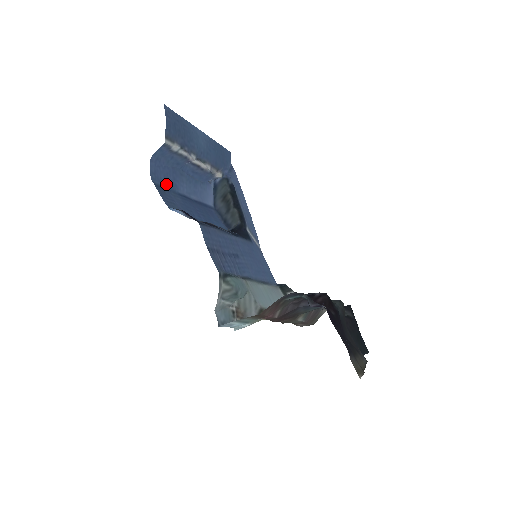
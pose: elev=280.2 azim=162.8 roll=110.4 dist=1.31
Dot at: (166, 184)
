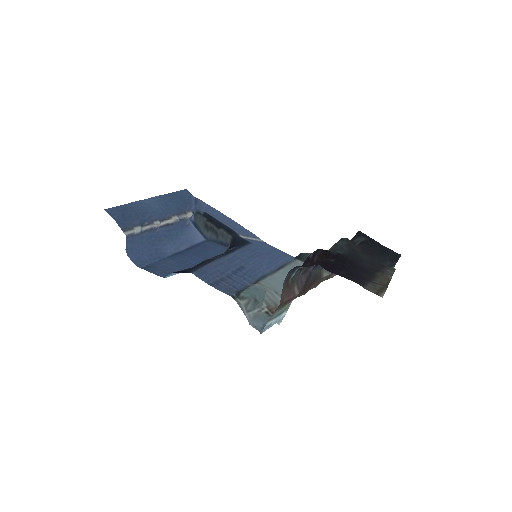
Dot at: (153, 260)
